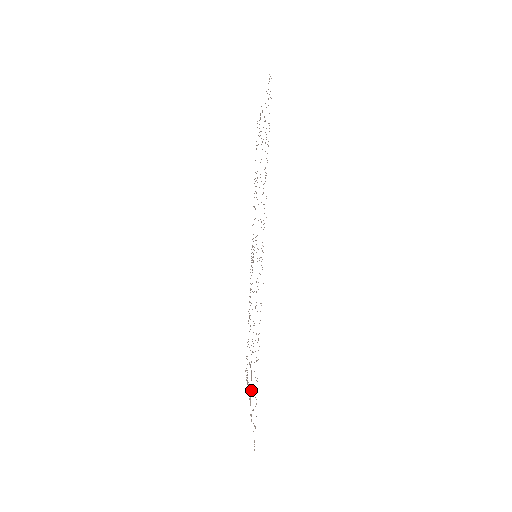
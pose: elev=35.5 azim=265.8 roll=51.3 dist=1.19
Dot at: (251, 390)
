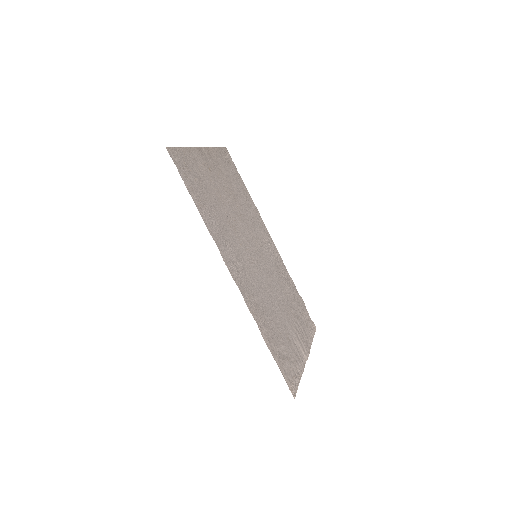
Dot at: (296, 351)
